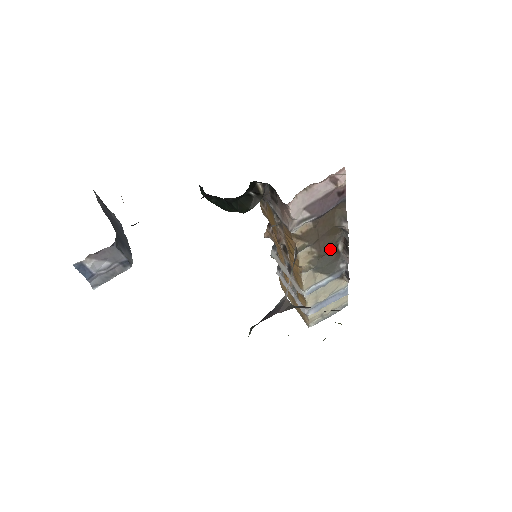
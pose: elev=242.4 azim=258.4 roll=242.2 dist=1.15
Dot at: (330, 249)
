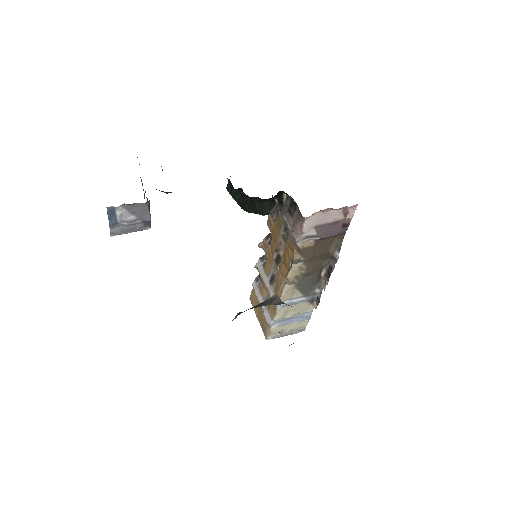
Dot at: (316, 271)
